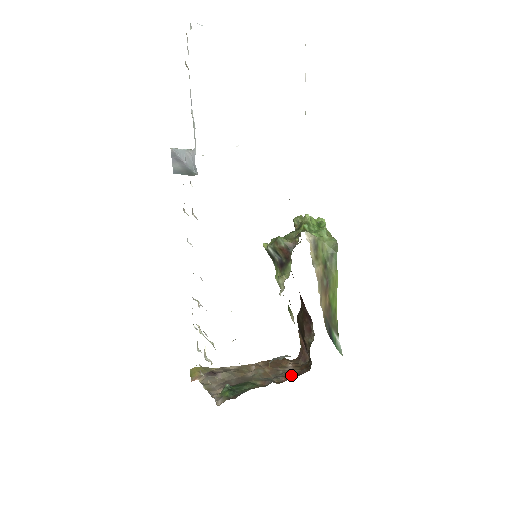
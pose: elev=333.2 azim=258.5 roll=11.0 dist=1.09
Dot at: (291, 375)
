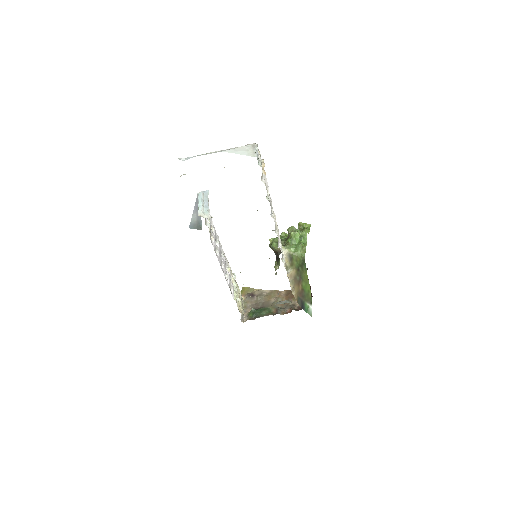
Dot at: occluded
